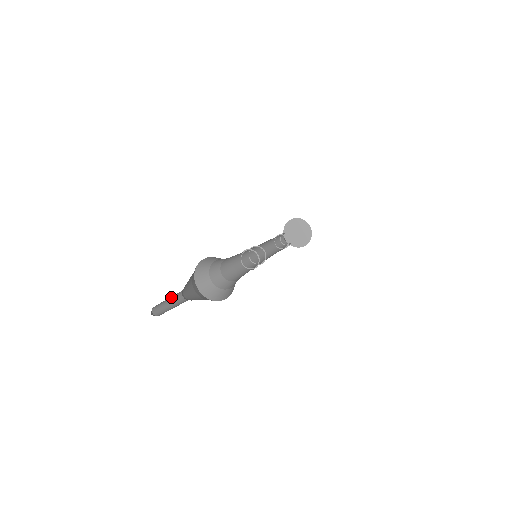
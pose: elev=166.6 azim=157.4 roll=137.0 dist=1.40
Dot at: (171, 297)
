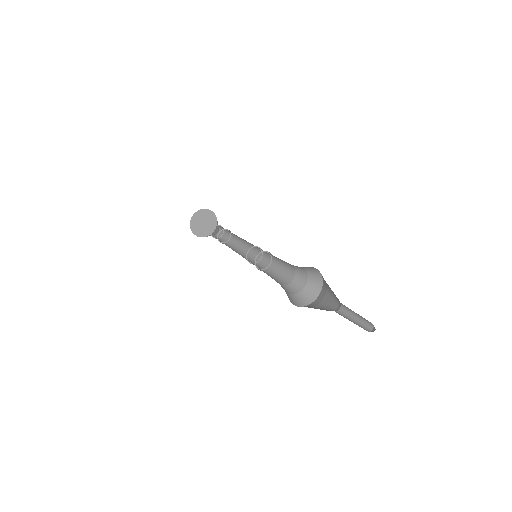
Dot at: occluded
